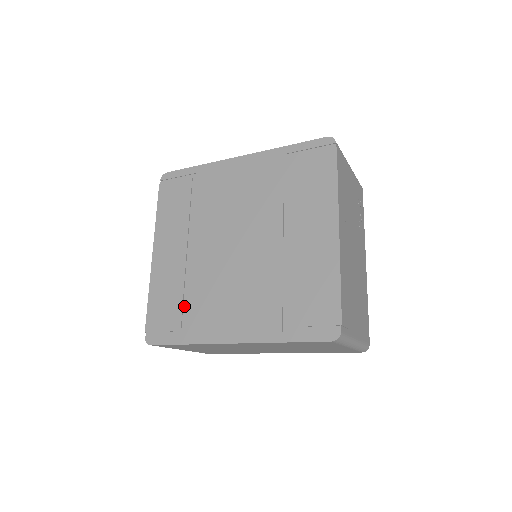
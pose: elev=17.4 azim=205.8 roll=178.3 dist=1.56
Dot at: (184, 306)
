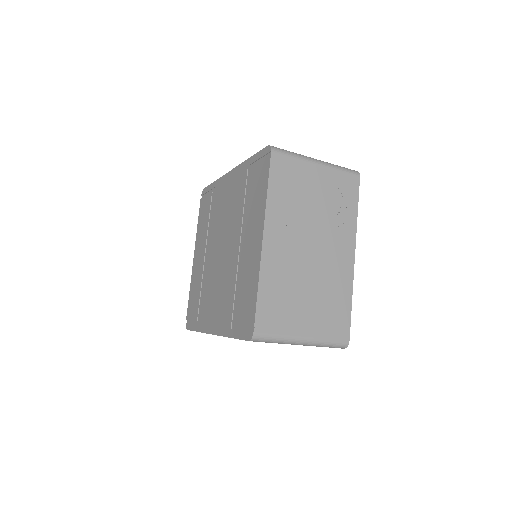
Dot at: (200, 301)
